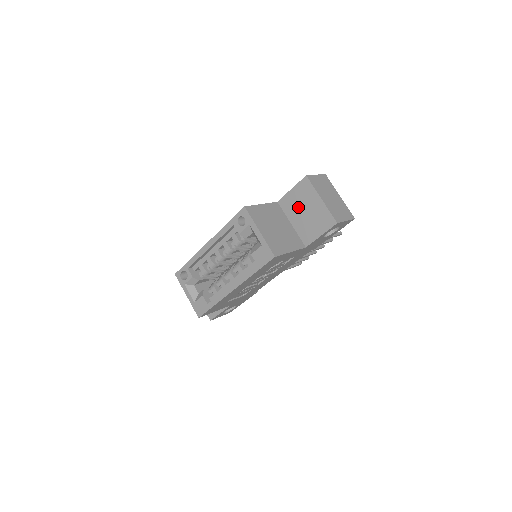
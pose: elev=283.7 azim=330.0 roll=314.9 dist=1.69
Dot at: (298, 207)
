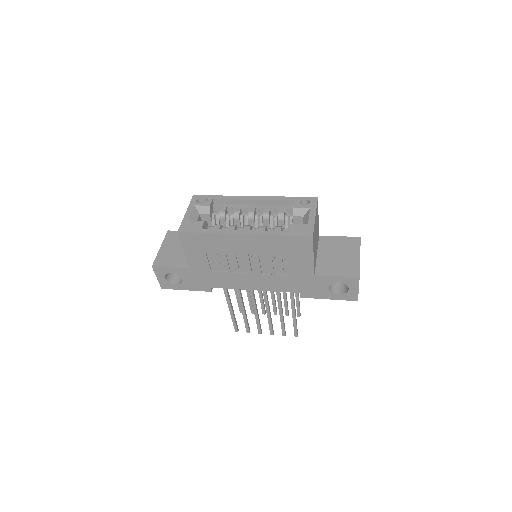
Dot at: (334, 249)
